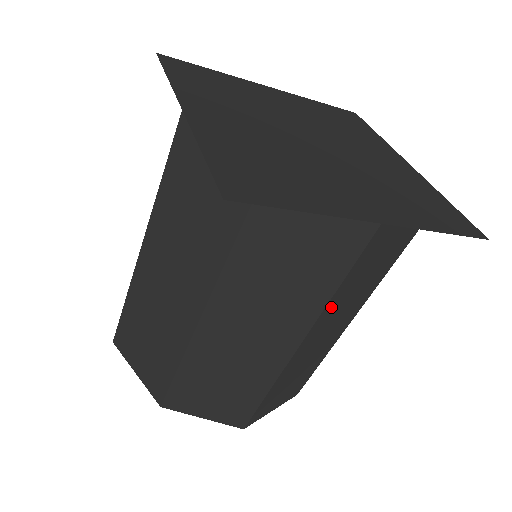
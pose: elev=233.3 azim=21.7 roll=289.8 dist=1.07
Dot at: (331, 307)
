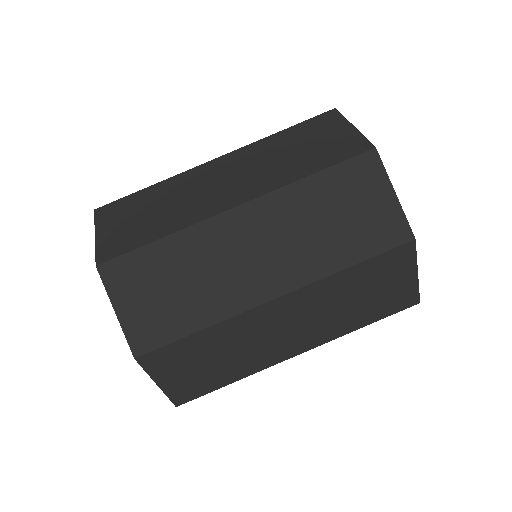
Dot at: (288, 199)
